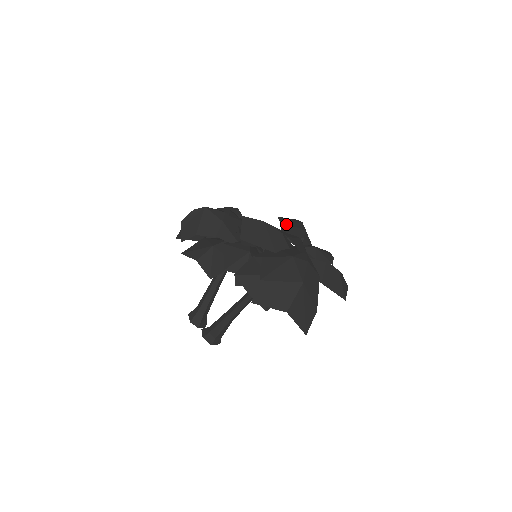
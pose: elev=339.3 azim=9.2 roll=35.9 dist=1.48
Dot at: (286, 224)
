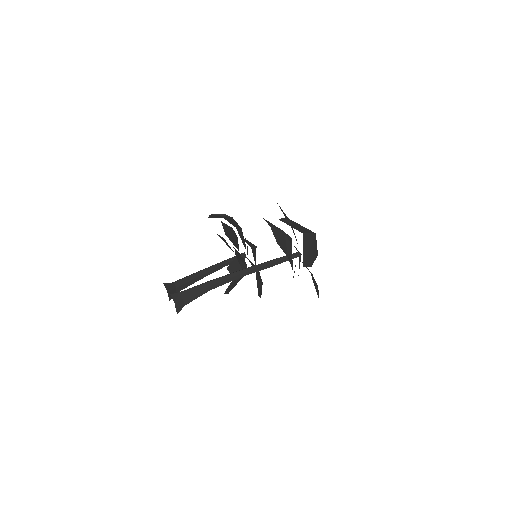
Dot at: occluded
